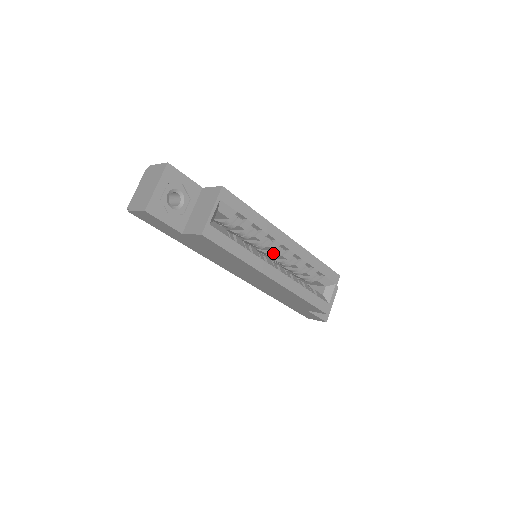
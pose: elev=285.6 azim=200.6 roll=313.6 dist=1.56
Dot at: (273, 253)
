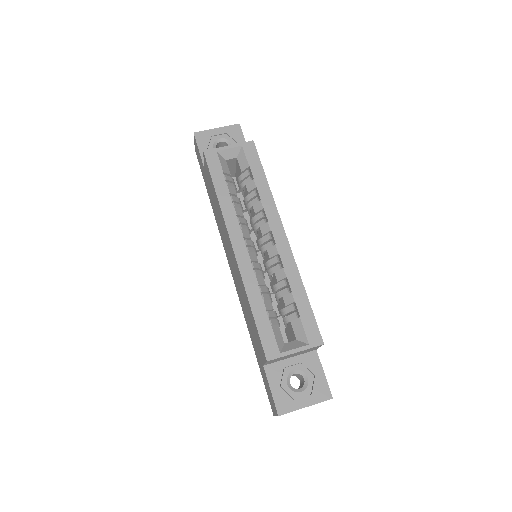
Dot at: (262, 243)
